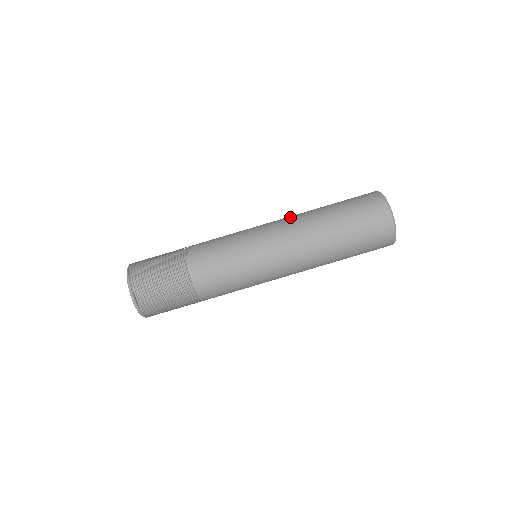
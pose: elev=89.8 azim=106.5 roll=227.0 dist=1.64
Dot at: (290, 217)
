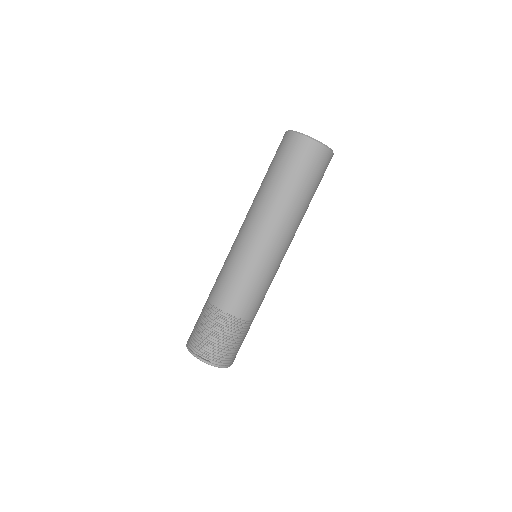
Dot at: occluded
